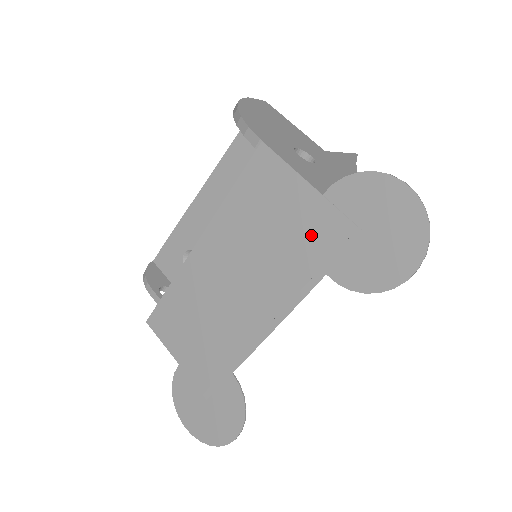
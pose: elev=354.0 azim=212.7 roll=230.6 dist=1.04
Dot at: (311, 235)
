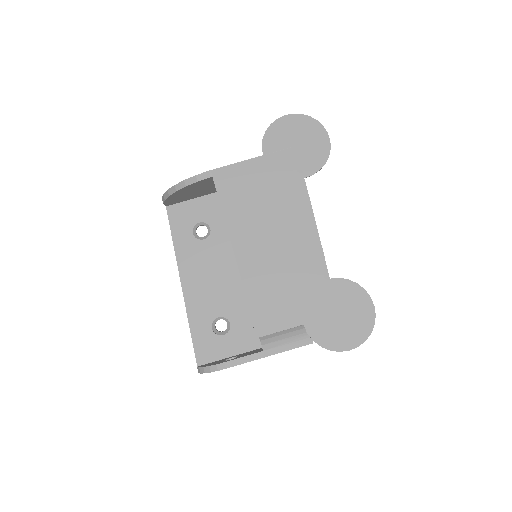
Dot at: (279, 174)
